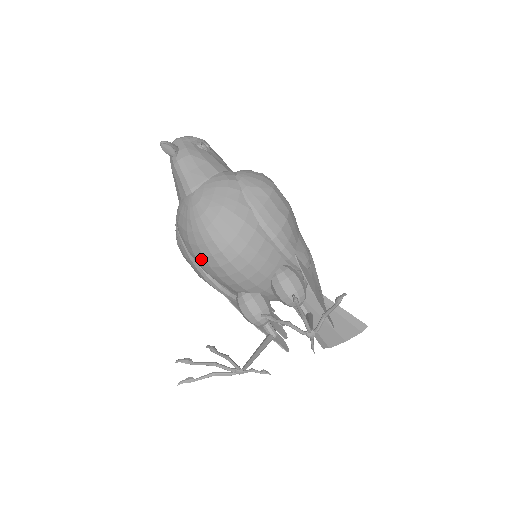
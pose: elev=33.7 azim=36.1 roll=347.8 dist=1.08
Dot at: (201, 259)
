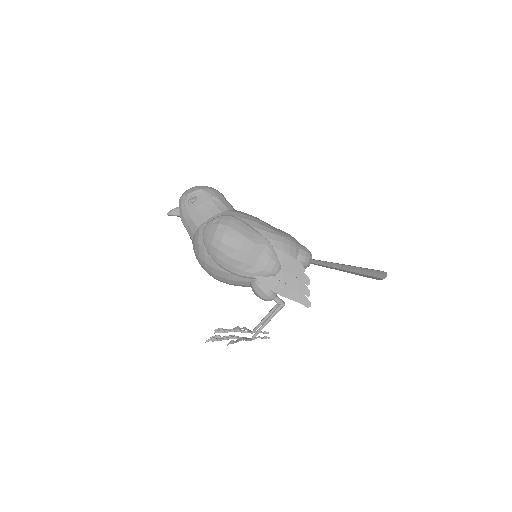
Dot at: occluded
